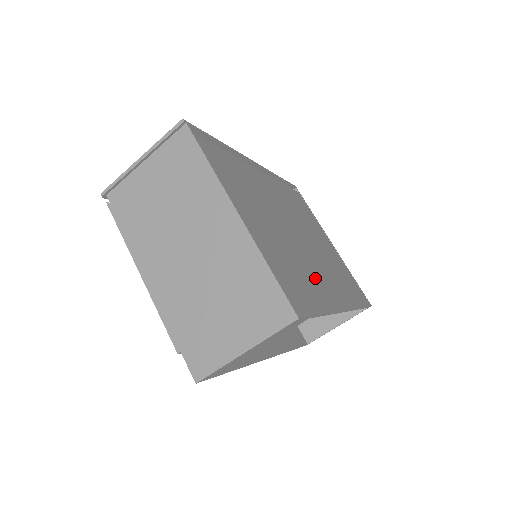
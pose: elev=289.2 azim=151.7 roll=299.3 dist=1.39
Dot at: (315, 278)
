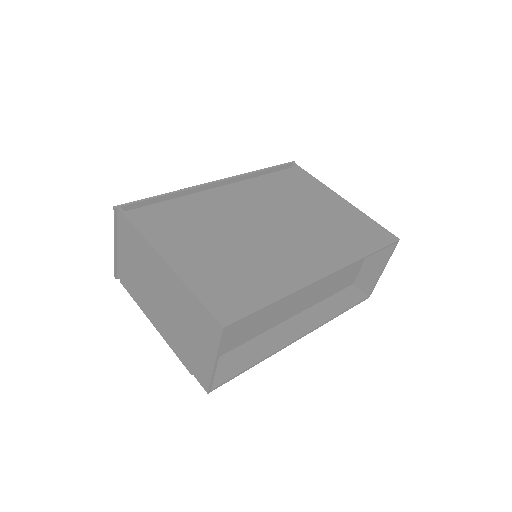
Dot at: (279, 265)
